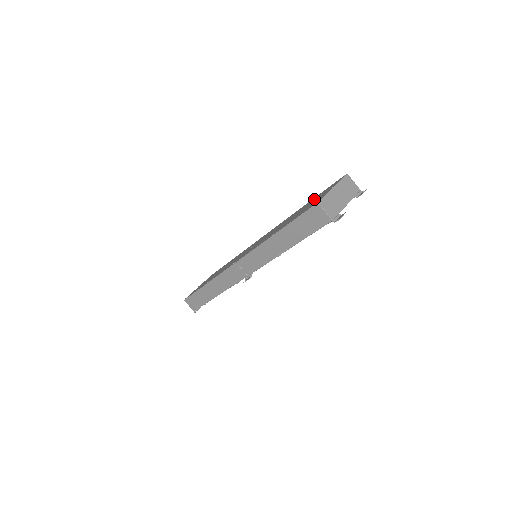
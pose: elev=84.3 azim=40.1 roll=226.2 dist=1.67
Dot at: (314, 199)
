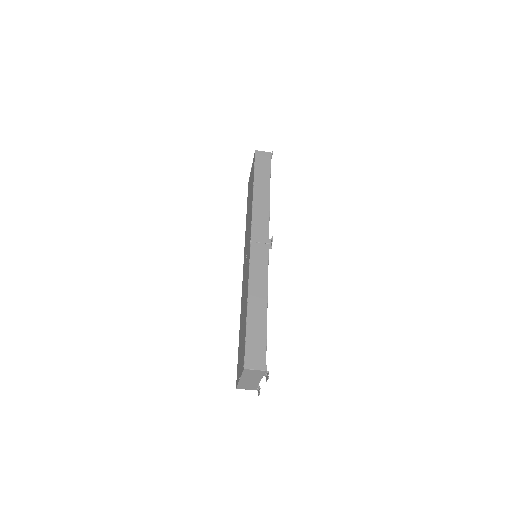
Dot at: (243, 337)
